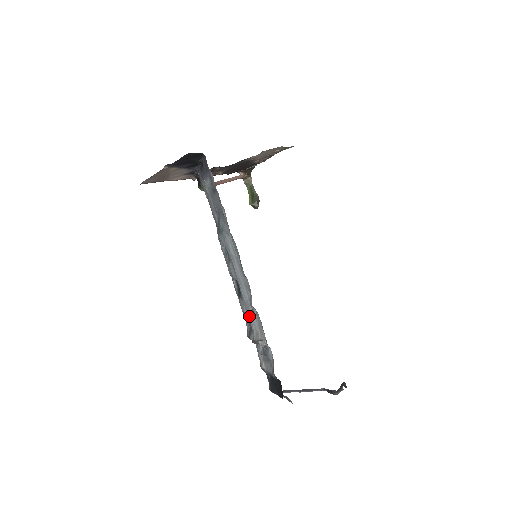
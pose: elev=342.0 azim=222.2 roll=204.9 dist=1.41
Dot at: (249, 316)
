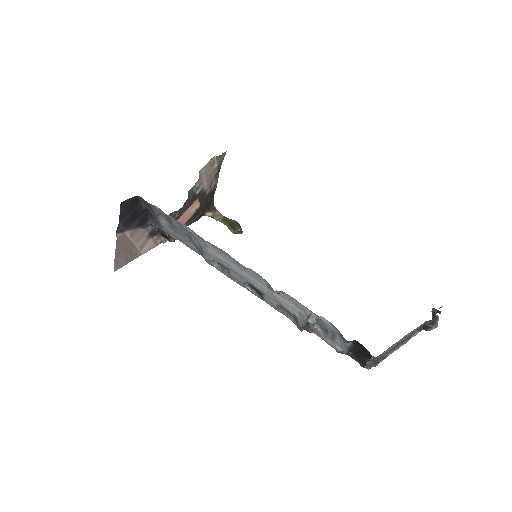
Dot at: (281, 304)
